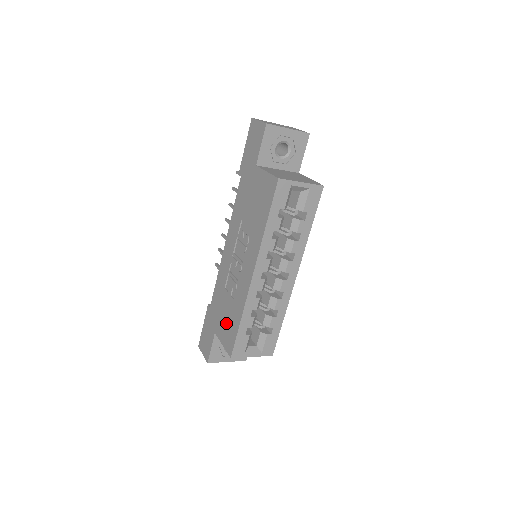
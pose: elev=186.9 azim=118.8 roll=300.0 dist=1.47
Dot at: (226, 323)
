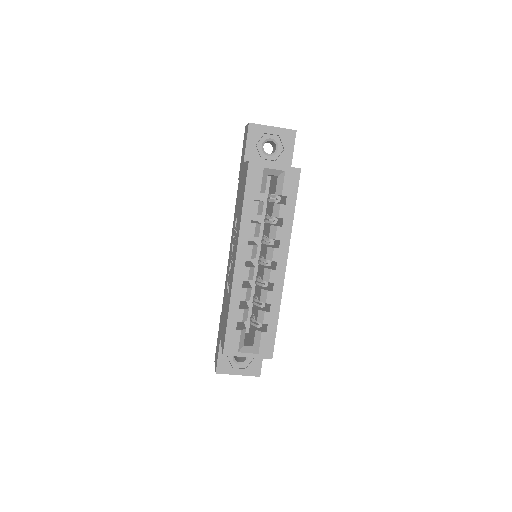
Dot at: (224, 322)
